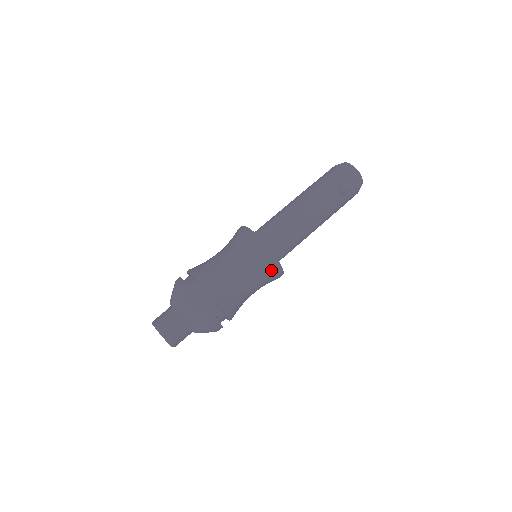
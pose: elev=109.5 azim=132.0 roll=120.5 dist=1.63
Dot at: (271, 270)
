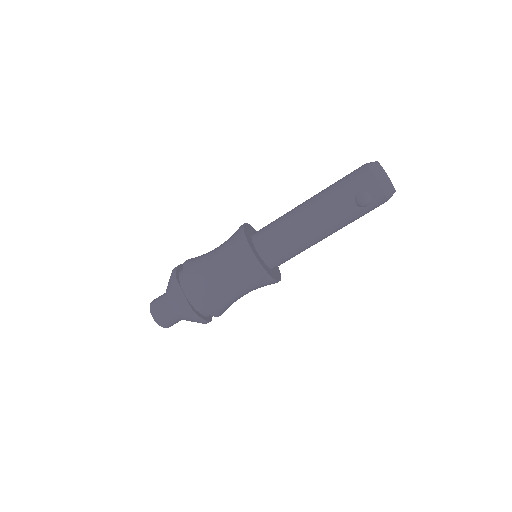
Dot at: (261, 280)
